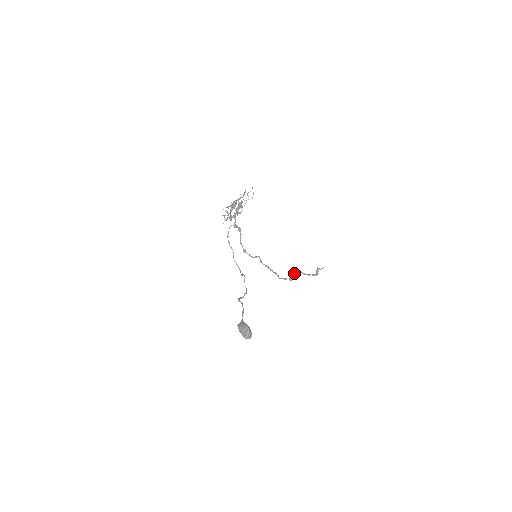
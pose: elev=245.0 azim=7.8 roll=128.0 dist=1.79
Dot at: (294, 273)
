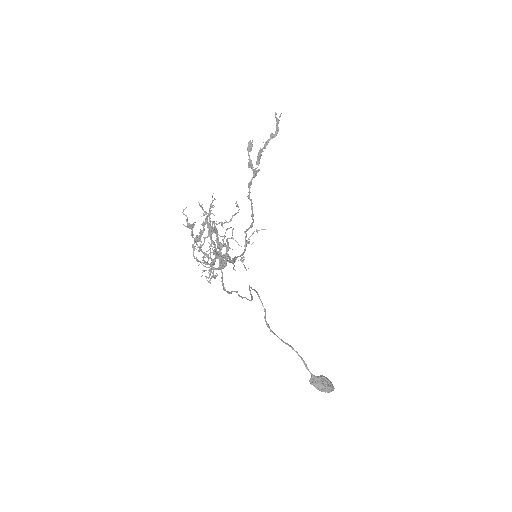
Dot at: (248, 153)
